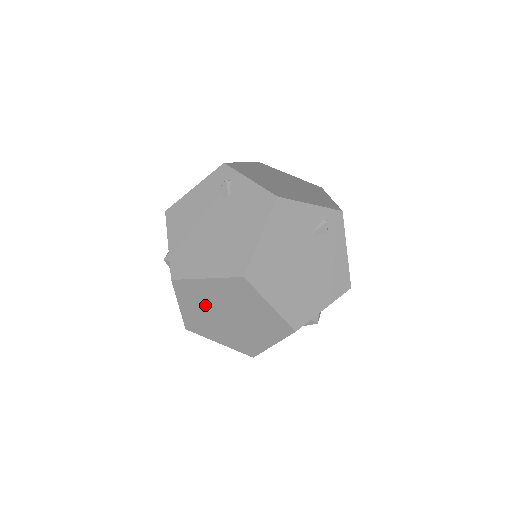
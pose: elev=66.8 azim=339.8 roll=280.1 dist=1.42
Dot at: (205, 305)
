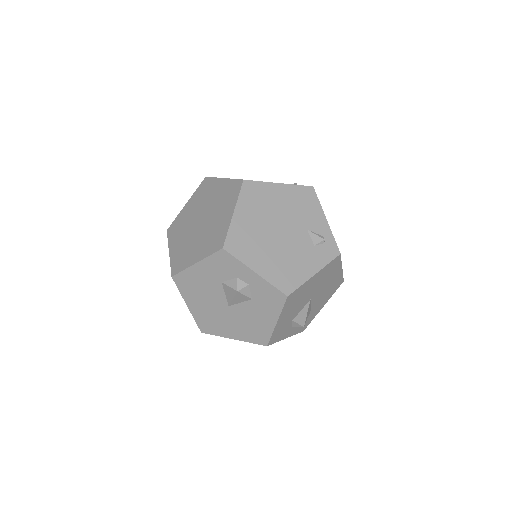
Dot at: (200, 205)
